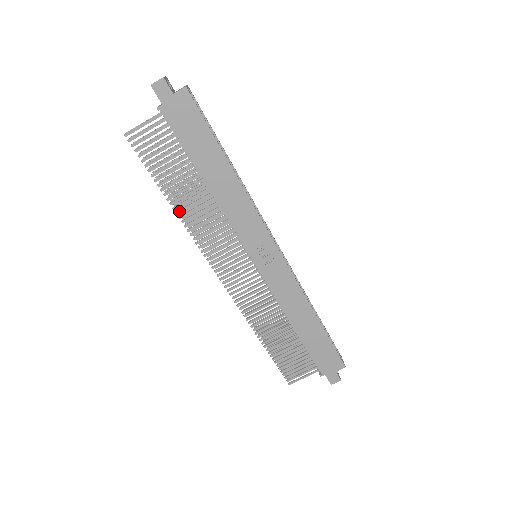
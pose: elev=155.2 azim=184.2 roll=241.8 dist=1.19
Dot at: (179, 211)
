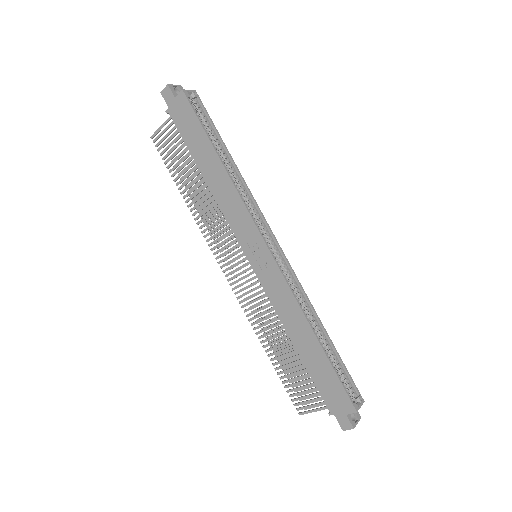
Dot at: (190, 204)
